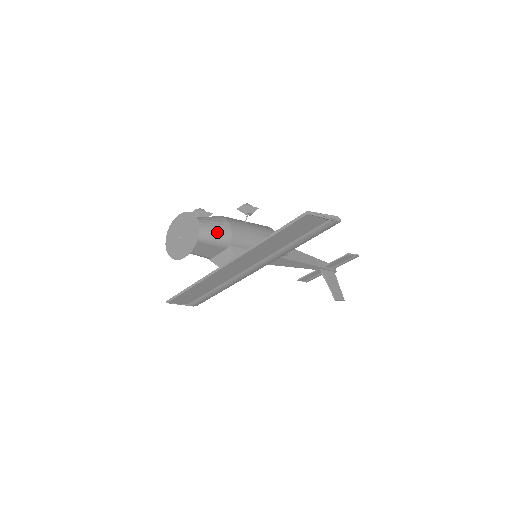
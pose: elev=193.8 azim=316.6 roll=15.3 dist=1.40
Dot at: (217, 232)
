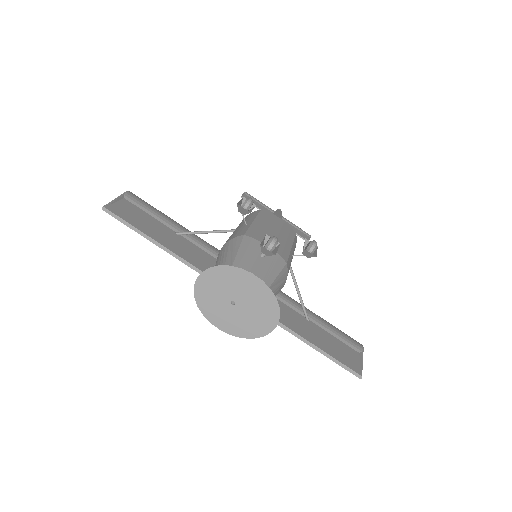
Dot at: occluded
